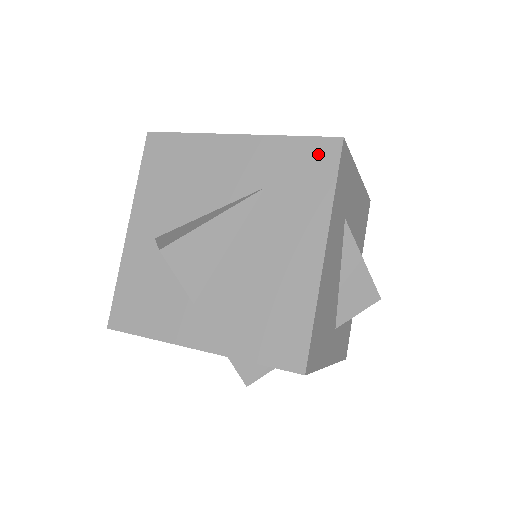
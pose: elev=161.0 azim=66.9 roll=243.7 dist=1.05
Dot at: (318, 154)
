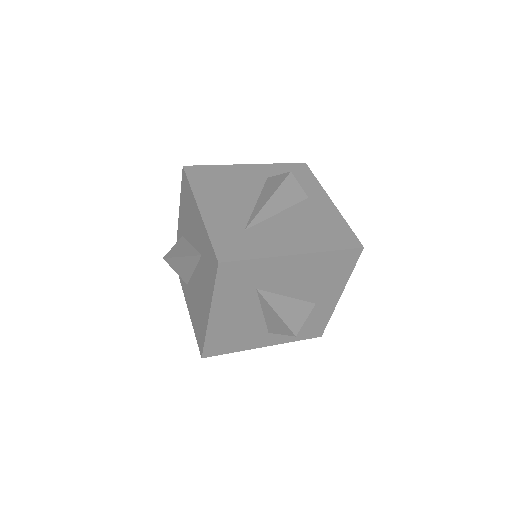
Dot at: (212, 260)
